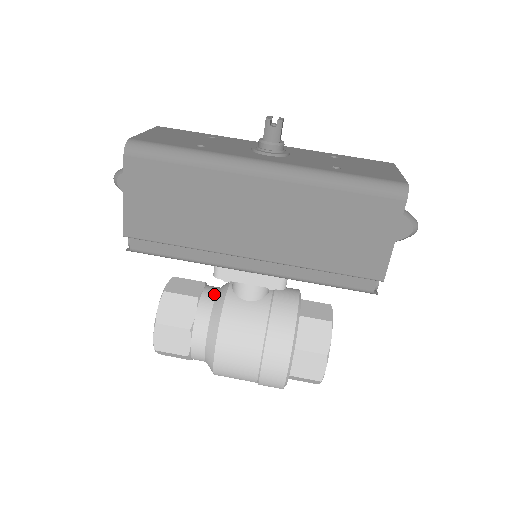
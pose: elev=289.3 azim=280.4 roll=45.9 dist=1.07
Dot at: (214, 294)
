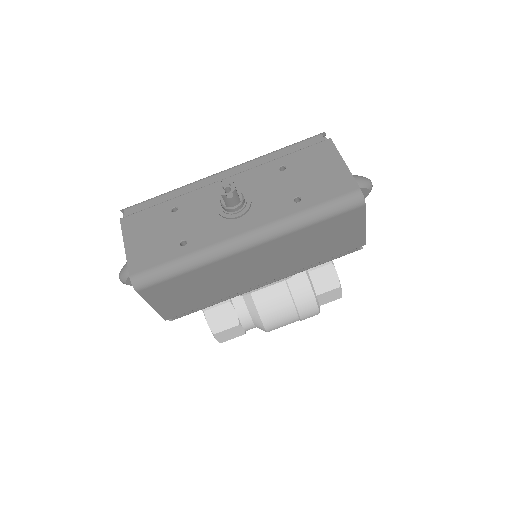
Dot at: occluded
